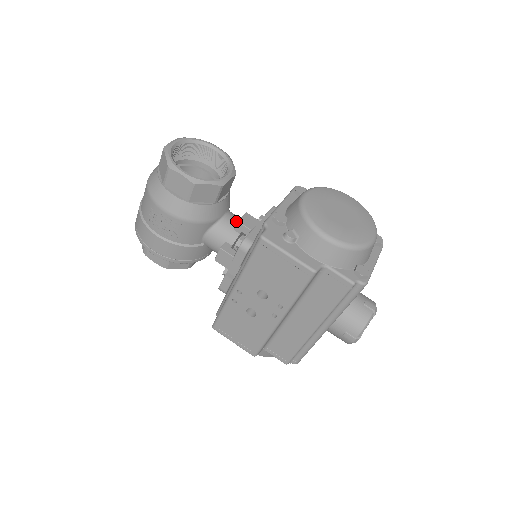
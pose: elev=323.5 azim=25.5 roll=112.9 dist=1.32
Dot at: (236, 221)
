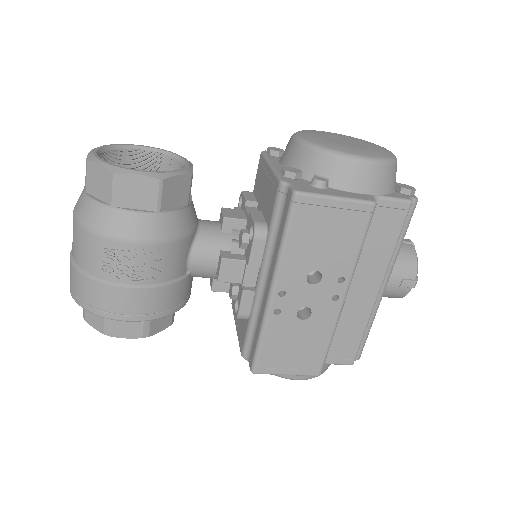
Dot at: (215, 223)
